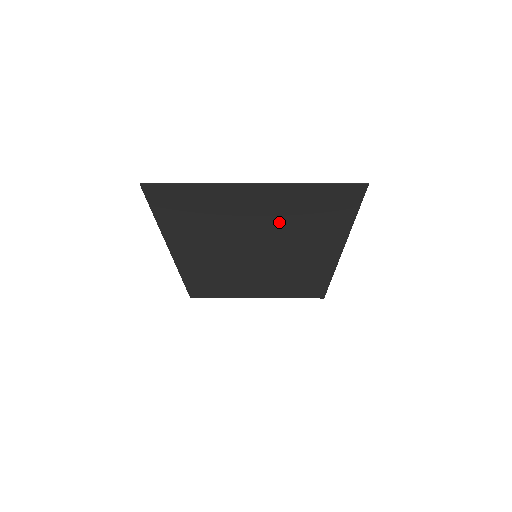
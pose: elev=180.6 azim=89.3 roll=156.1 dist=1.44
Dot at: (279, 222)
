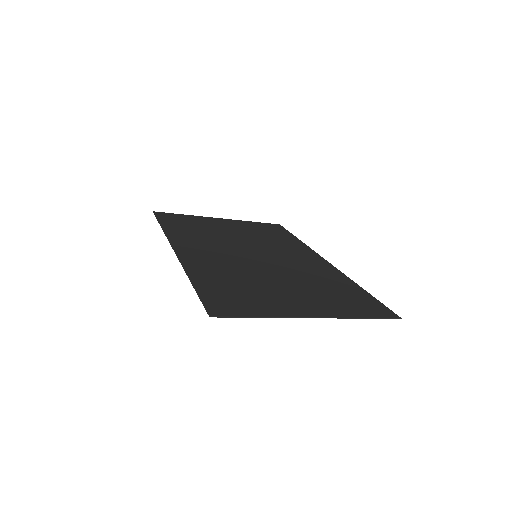
Dot at: (304, 286)
